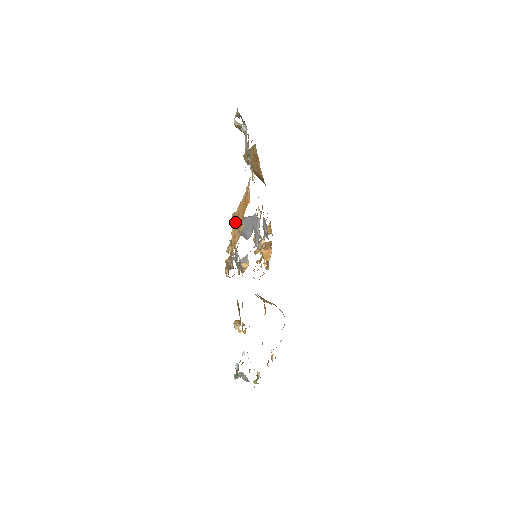
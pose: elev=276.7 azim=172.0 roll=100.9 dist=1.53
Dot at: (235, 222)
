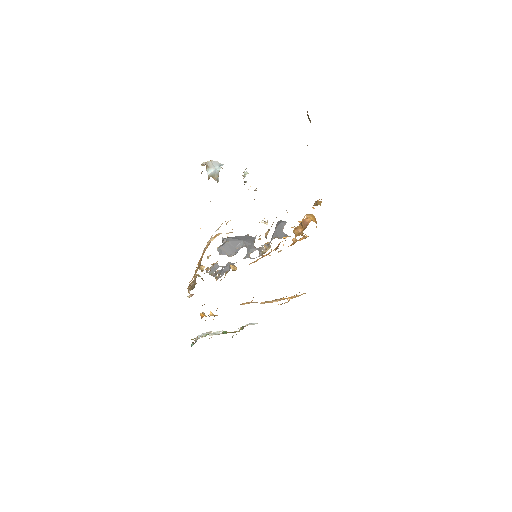
Dot at: (201, 256)
